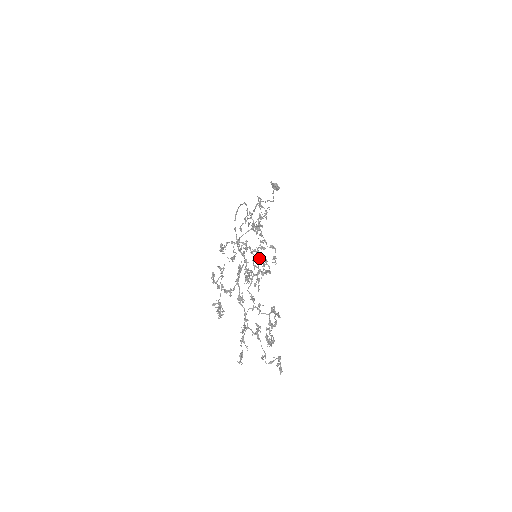
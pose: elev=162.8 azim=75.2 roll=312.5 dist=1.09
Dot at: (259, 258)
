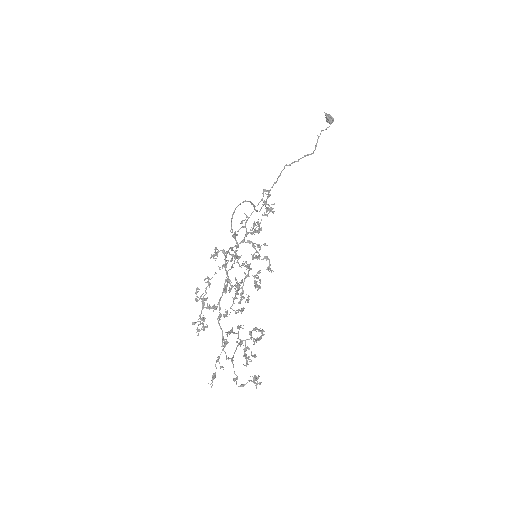
Dot at: (246, 276)
